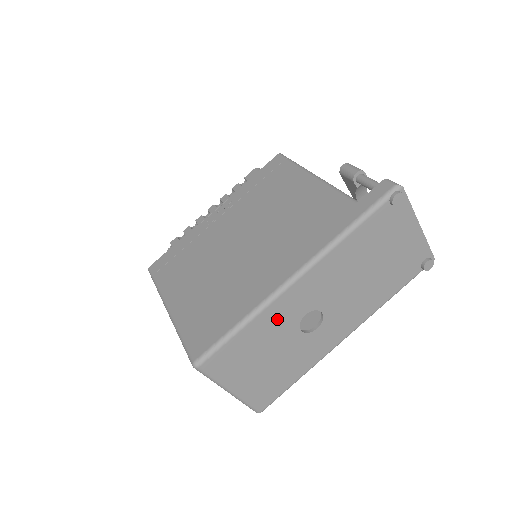
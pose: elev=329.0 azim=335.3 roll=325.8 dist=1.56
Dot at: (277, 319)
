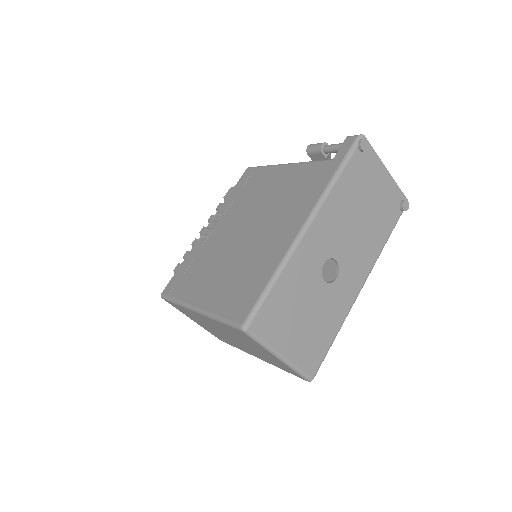
Dot at: (302, 270)
